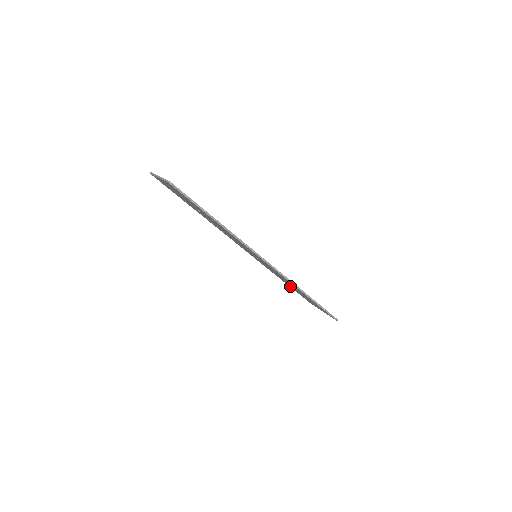
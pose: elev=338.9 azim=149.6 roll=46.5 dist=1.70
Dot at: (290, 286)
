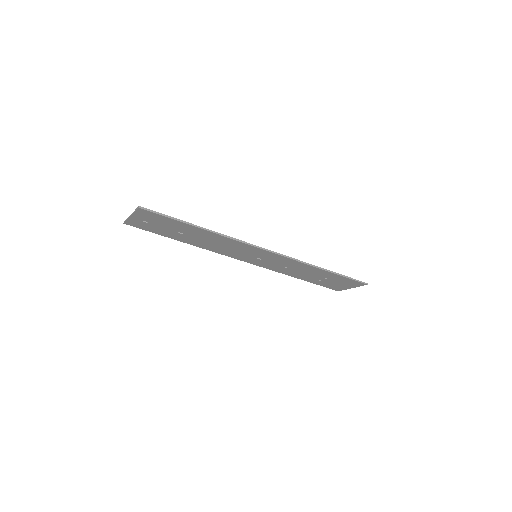
Dot at: (306, 279)
